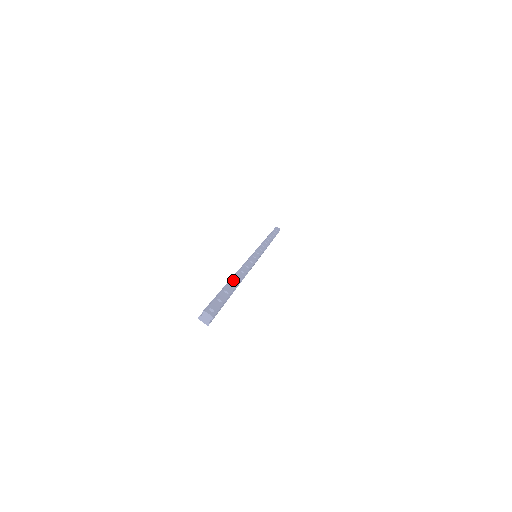
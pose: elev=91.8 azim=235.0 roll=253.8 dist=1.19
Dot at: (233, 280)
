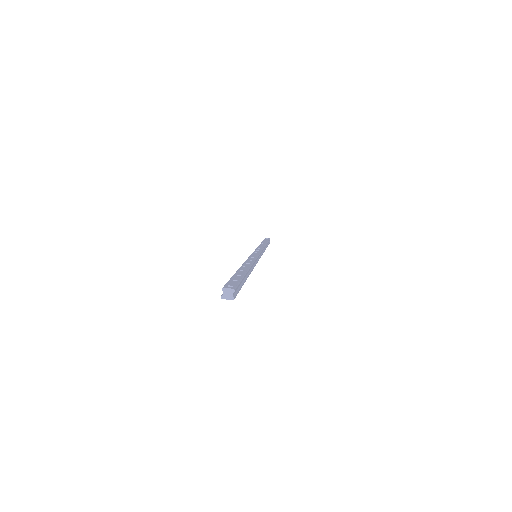
Dot at: (241, 269)
